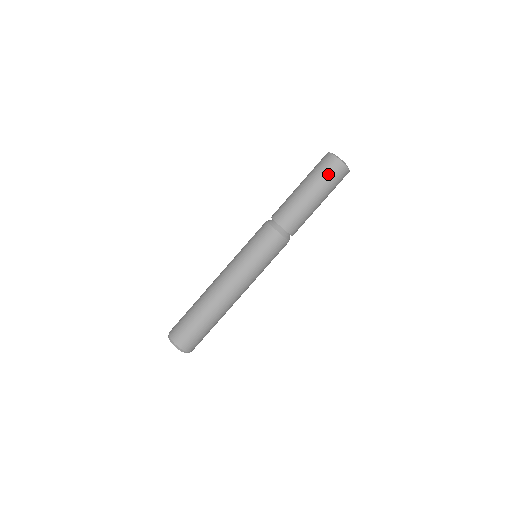
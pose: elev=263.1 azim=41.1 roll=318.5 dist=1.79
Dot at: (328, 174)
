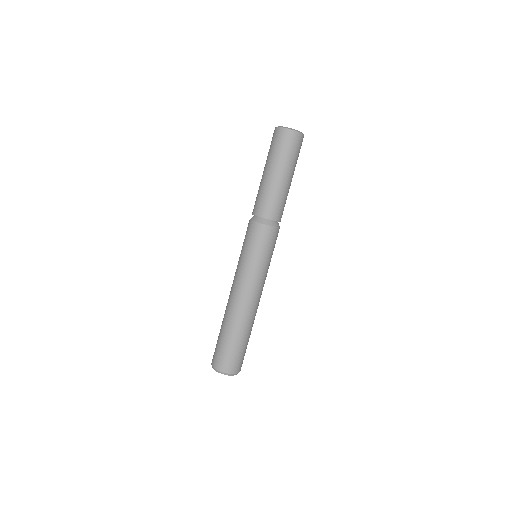
Dot at: (281, 147)
